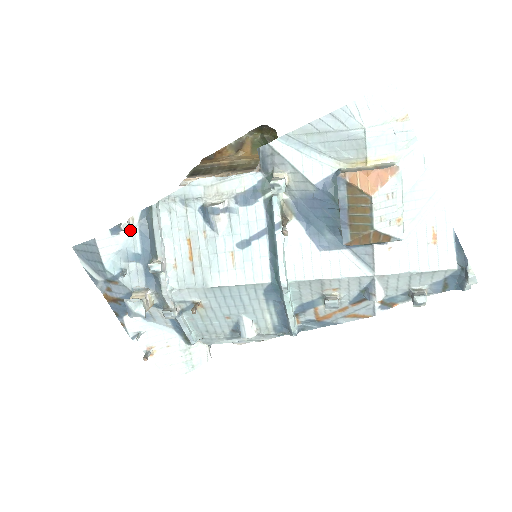
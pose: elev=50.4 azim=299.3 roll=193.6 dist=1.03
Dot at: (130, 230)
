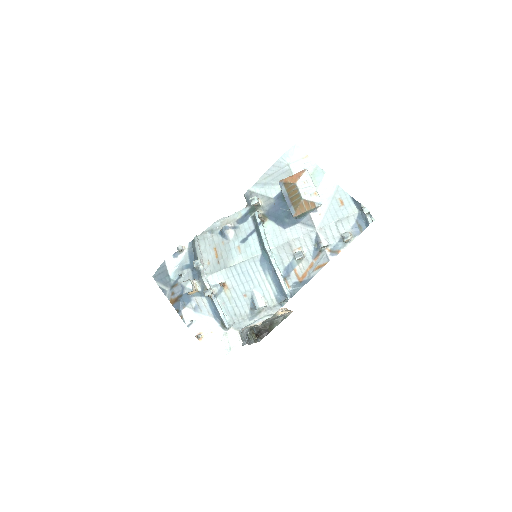
Dot at: (184, 254)
